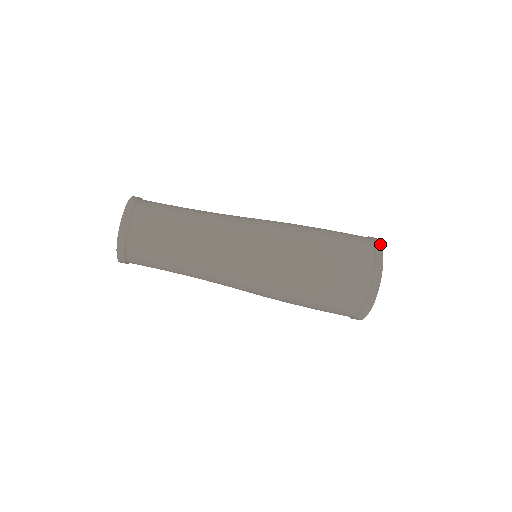
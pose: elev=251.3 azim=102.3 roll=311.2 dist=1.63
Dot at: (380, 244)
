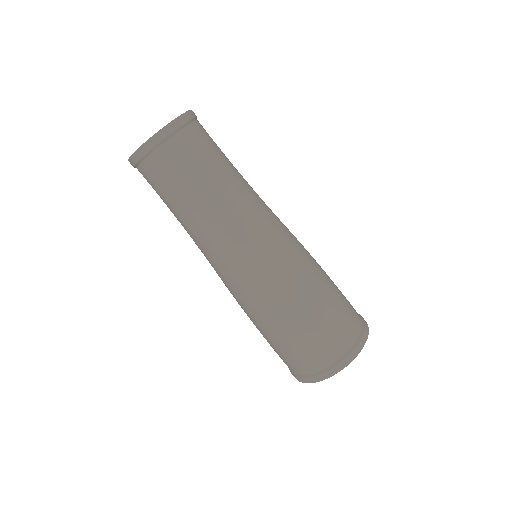
Dot at: occluded
